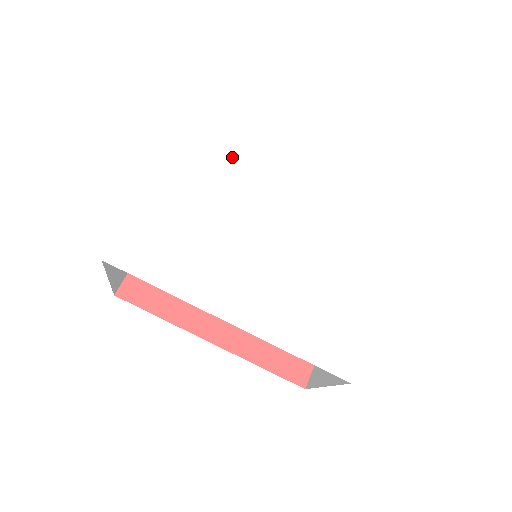
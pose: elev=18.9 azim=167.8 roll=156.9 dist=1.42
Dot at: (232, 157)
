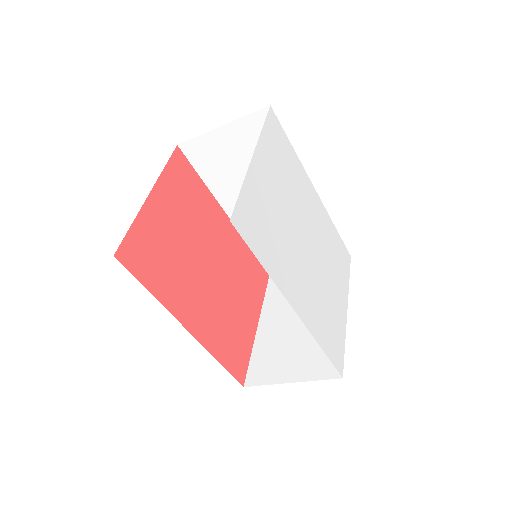
Dot at: (287, 165)
